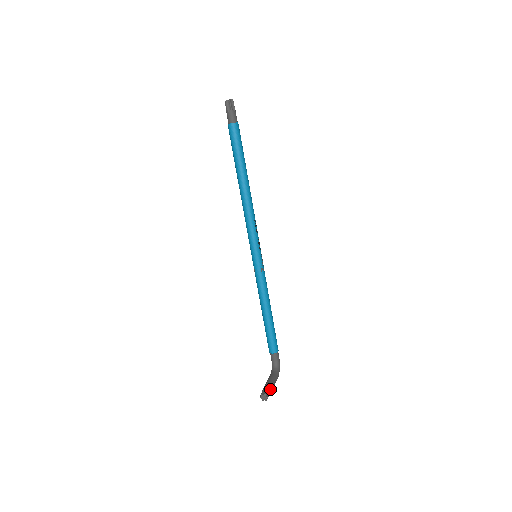
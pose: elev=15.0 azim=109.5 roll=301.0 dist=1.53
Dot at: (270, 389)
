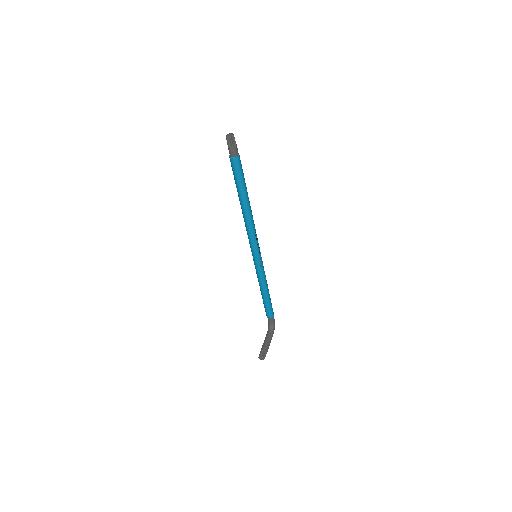
Dot at: (266, 350)
